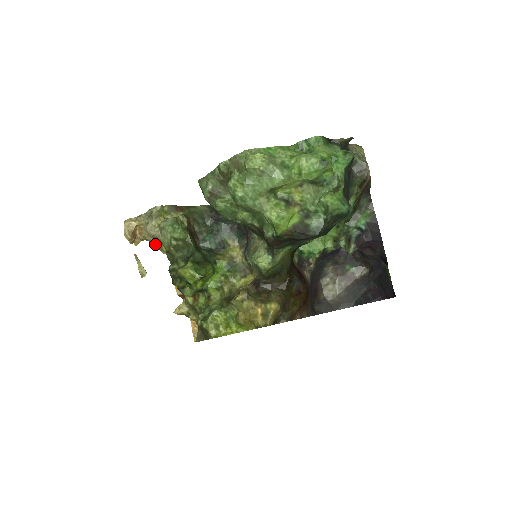
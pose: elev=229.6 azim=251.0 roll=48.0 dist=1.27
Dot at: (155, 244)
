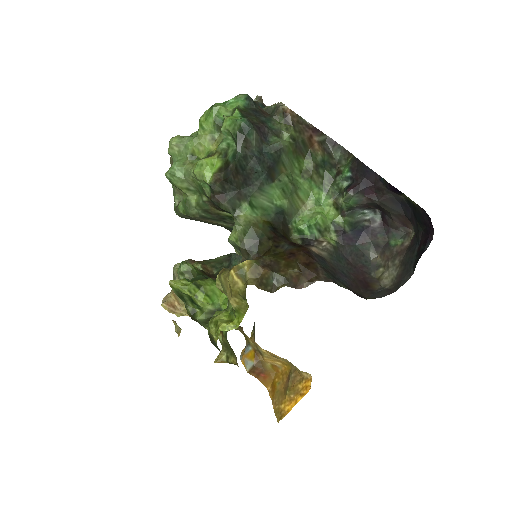
Dot at: occluded
